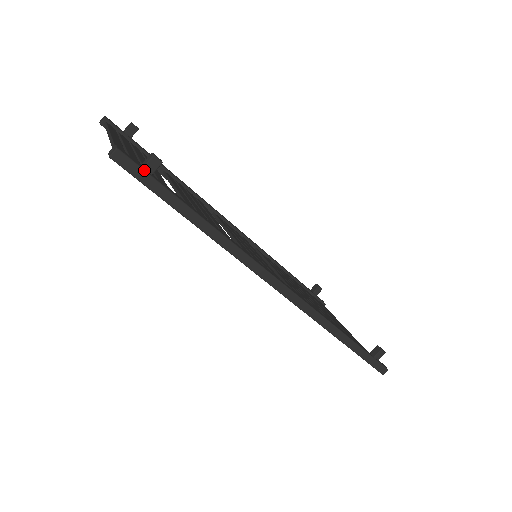
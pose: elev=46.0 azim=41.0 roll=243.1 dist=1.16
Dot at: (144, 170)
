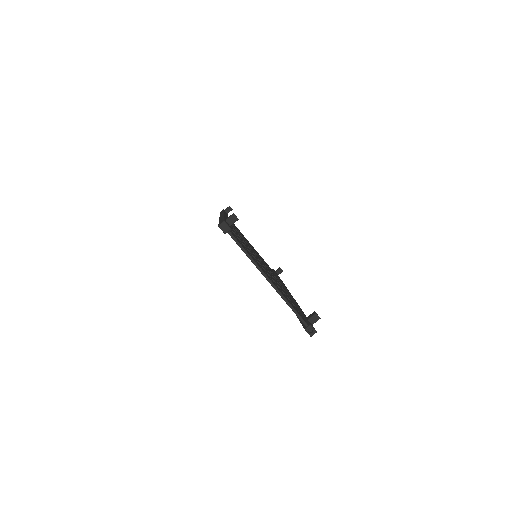
Dot at: occluded
